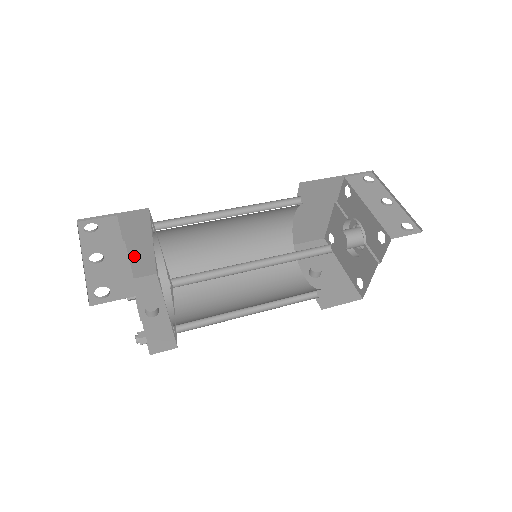
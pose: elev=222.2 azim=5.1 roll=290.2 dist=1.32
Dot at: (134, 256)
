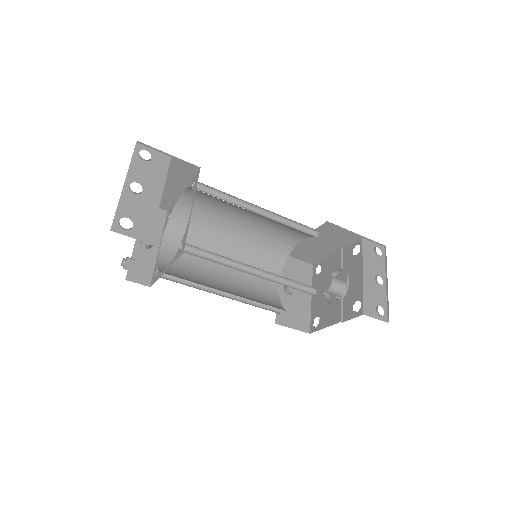
Dot at: occluded
